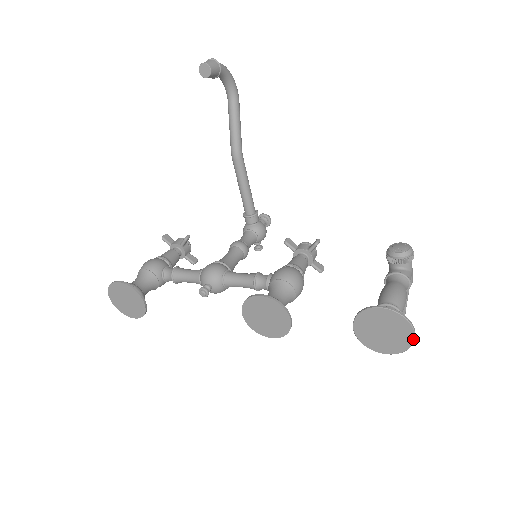
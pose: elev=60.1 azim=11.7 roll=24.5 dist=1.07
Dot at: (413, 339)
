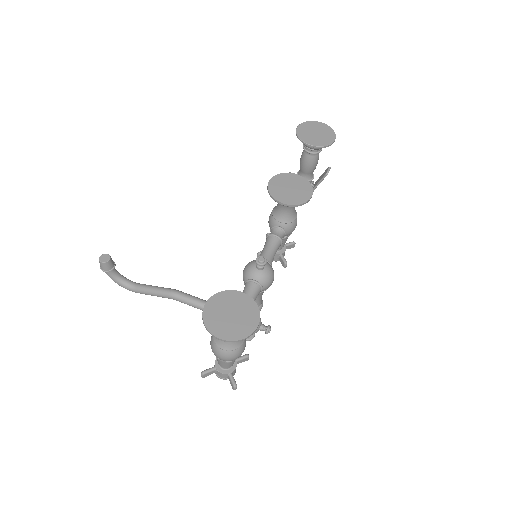
Dot at: (324, 124)
